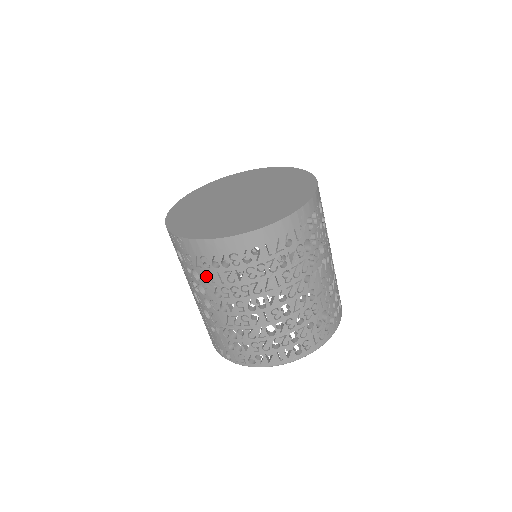
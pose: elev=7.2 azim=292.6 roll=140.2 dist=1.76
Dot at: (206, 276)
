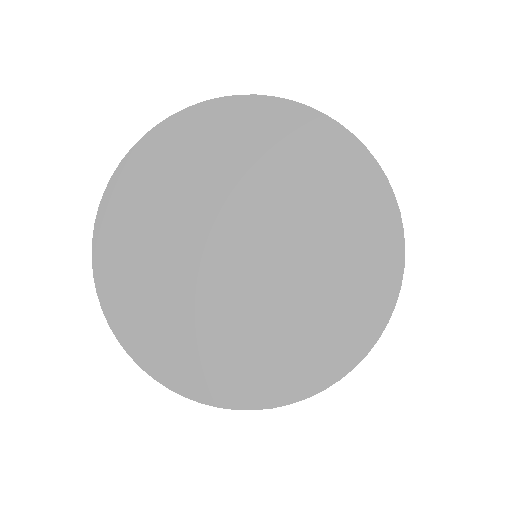
Dot at: occluded
